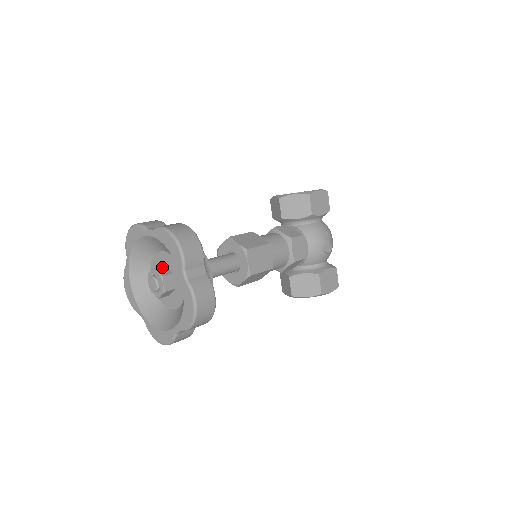
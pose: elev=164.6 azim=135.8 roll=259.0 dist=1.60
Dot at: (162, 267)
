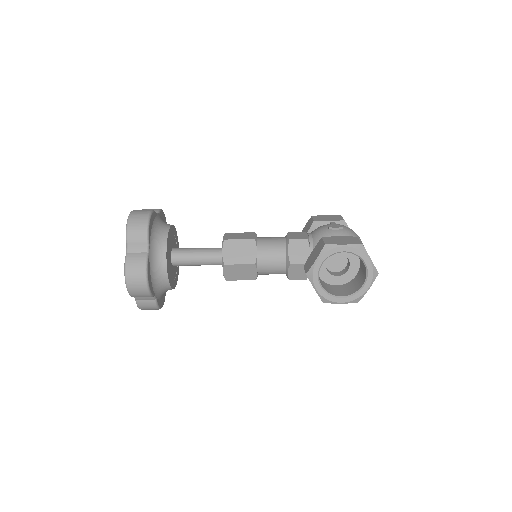
Dot at: occluded
